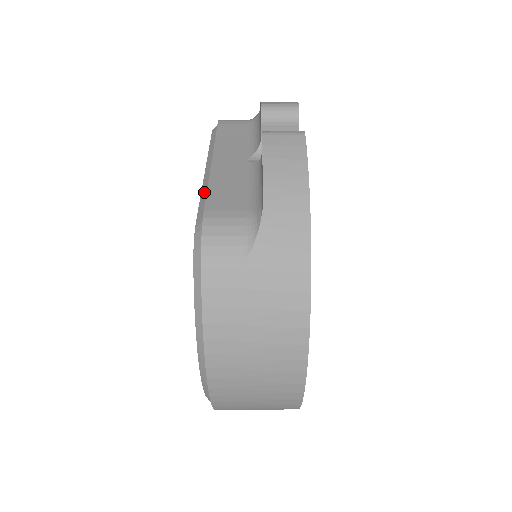
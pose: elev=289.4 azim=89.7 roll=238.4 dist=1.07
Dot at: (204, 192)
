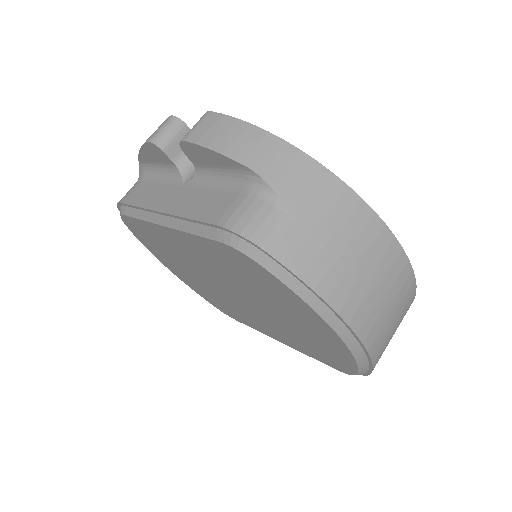
Dot at: (190, 227)
